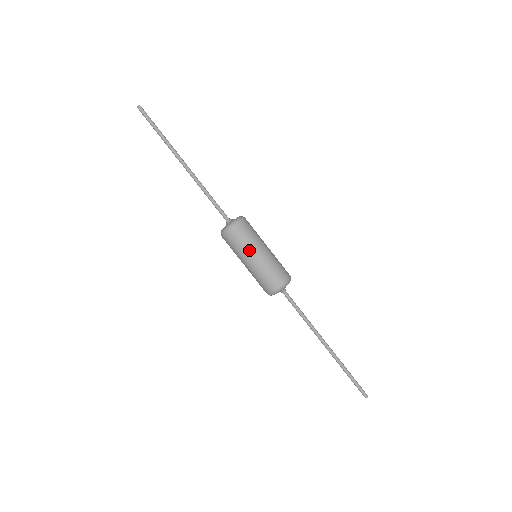
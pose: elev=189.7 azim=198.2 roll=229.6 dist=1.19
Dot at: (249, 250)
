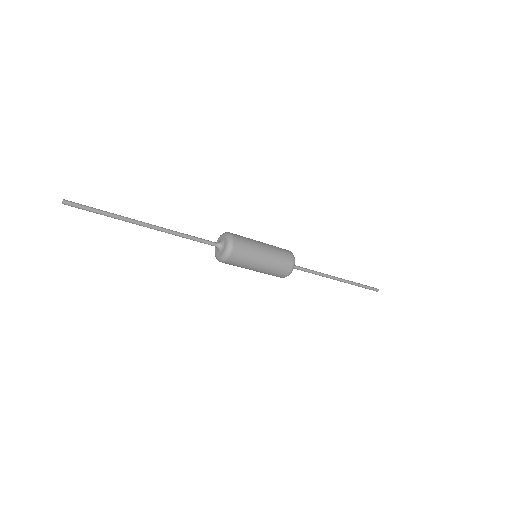
Dot at: (256, 257)
